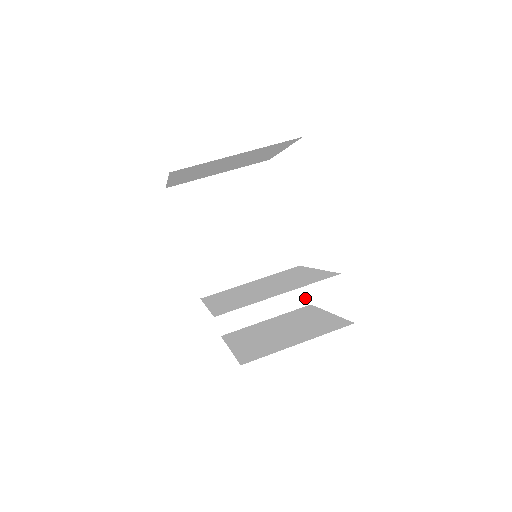
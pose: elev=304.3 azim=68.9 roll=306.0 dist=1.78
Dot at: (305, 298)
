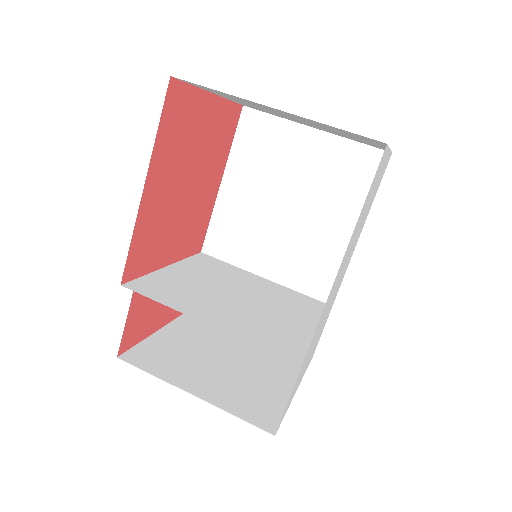
Dot at: occluded
